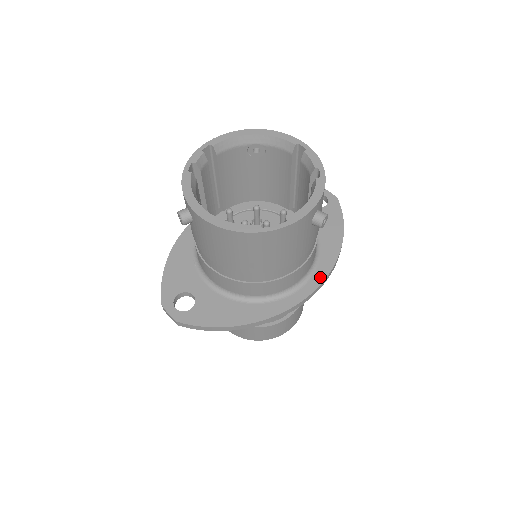
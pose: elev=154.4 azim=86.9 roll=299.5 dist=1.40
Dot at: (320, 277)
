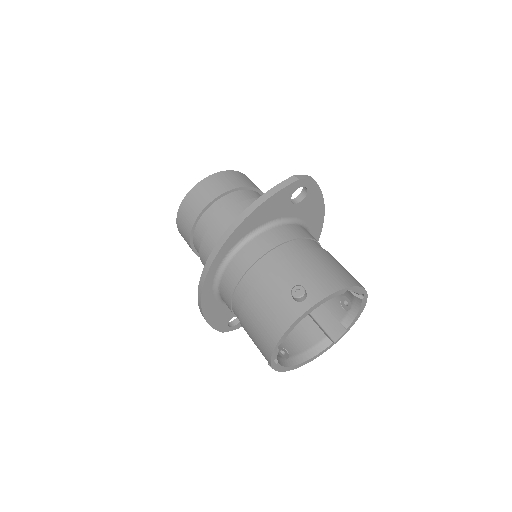
Dot at: occluded
